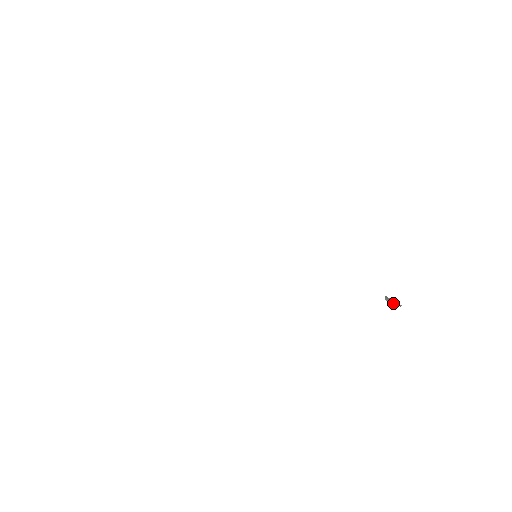
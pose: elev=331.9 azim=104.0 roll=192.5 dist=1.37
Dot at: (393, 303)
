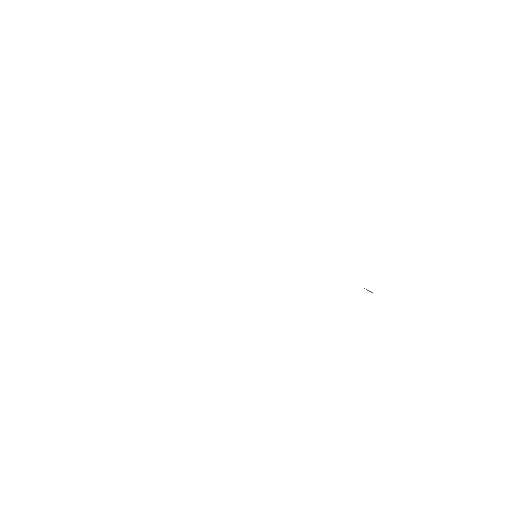
Dot at: occluded
